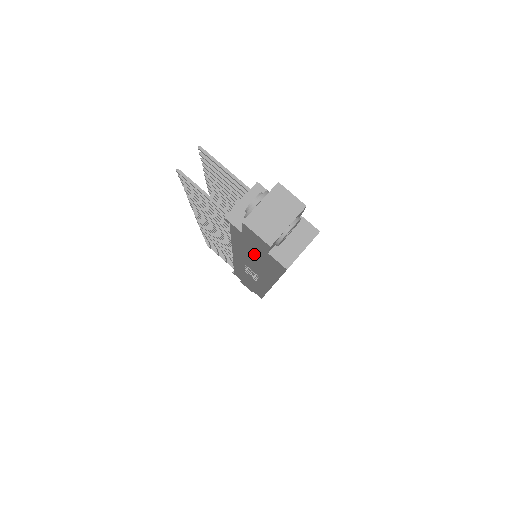
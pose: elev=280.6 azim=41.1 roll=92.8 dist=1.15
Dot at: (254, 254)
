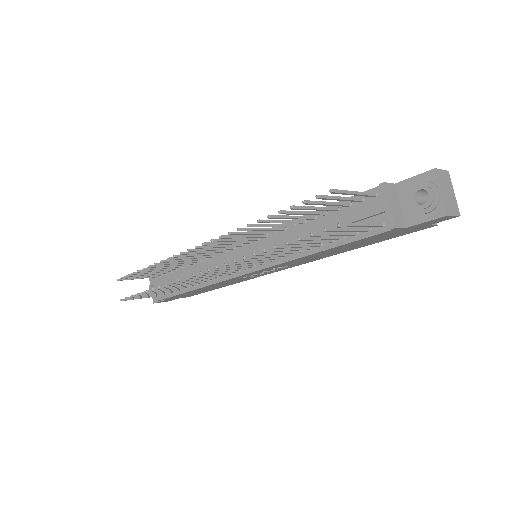
Dot at: (369, 241)
